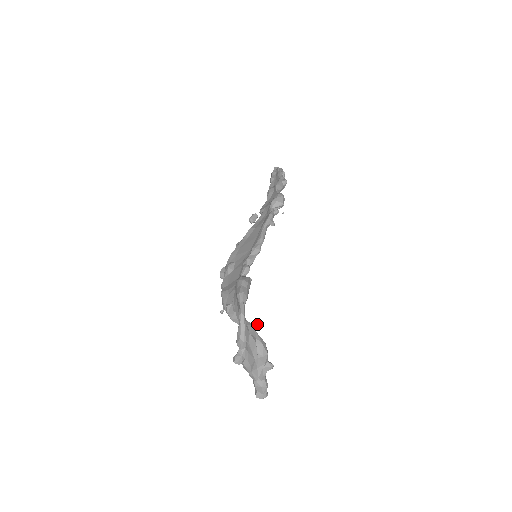
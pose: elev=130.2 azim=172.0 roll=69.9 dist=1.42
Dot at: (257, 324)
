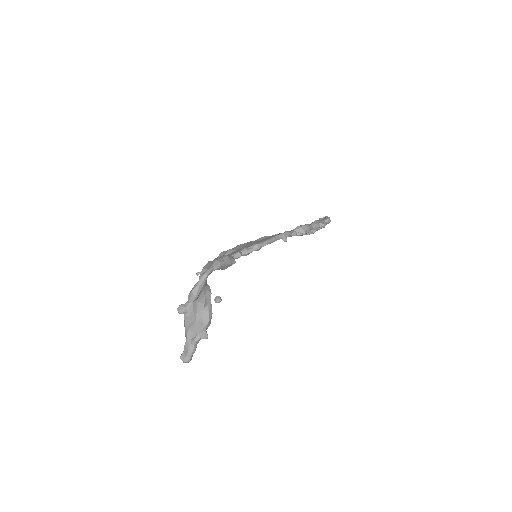
Dot at: (216, 297)
